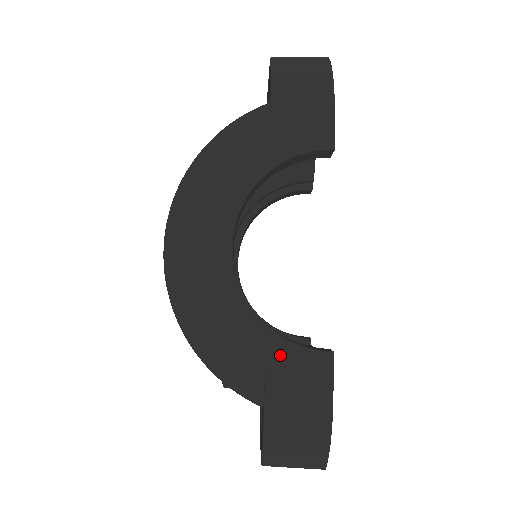
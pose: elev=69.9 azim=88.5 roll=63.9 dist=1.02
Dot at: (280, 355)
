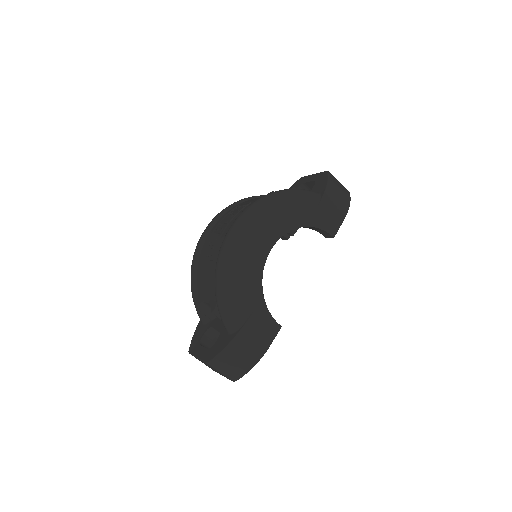
Dot at: (261, 313)
